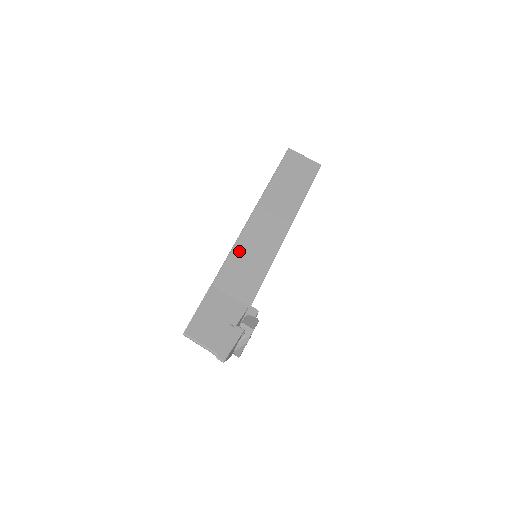
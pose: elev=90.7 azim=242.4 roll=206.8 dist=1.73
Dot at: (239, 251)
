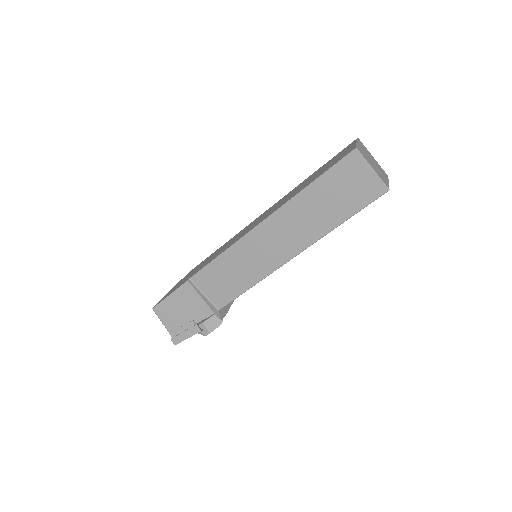
Dot at: (228, 258)
